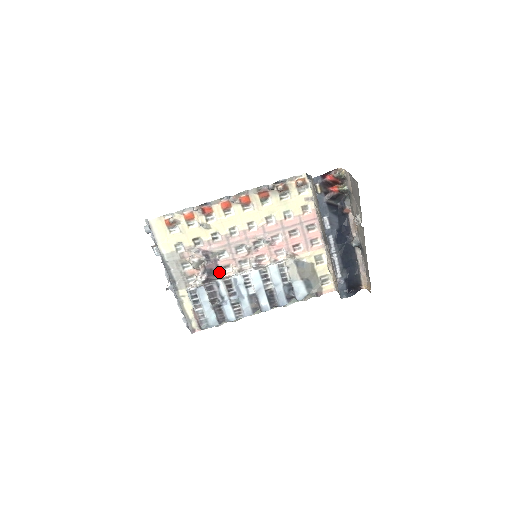
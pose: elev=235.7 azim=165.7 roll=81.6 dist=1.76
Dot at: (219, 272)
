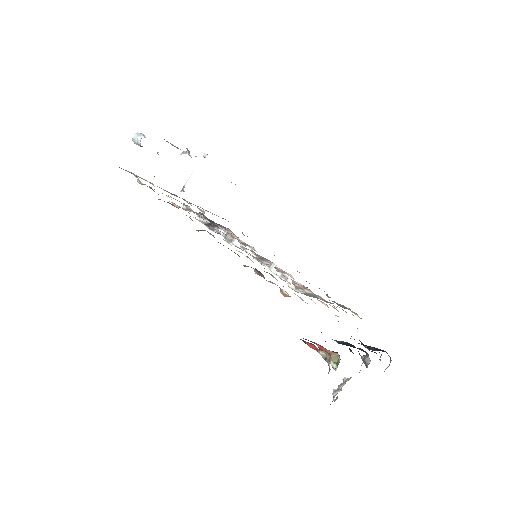
Dot at: (224, 227)
